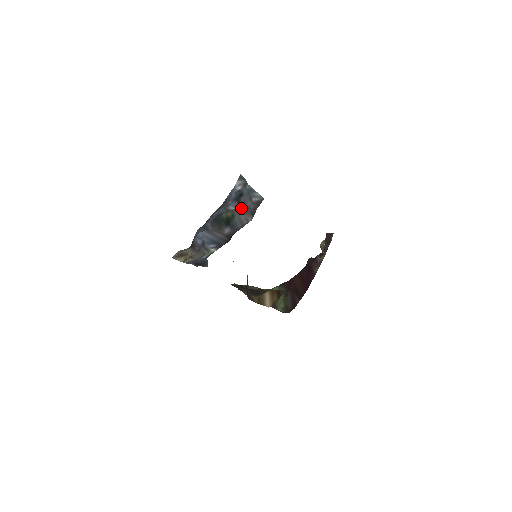
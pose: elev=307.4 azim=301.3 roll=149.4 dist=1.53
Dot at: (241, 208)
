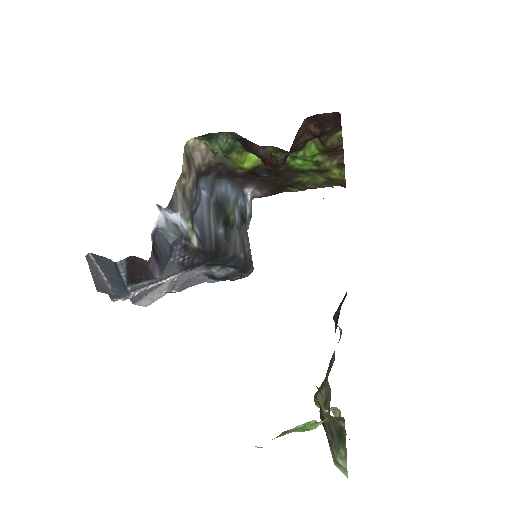
Dot at: (240, 232)
